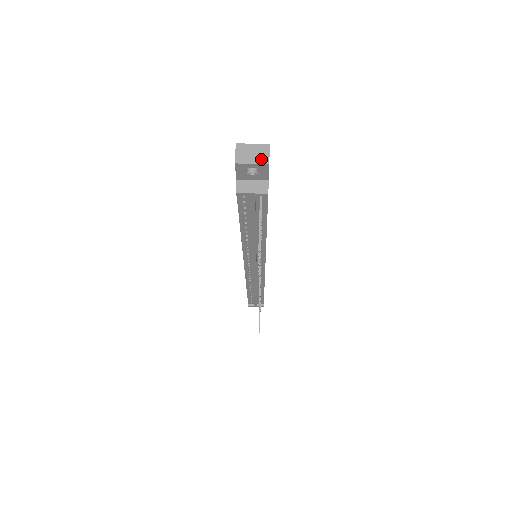
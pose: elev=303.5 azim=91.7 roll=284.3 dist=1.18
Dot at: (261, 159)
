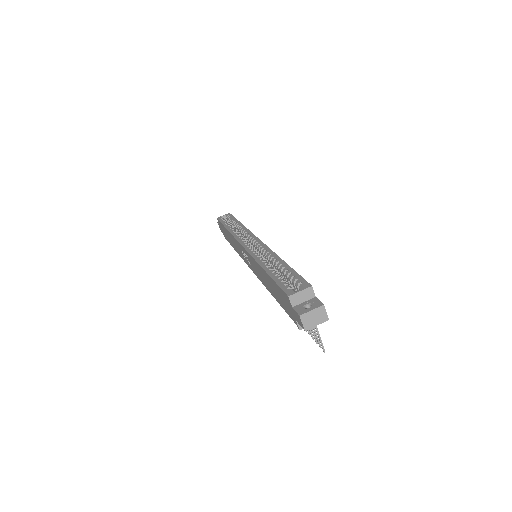
Dot at: (322, 319)
